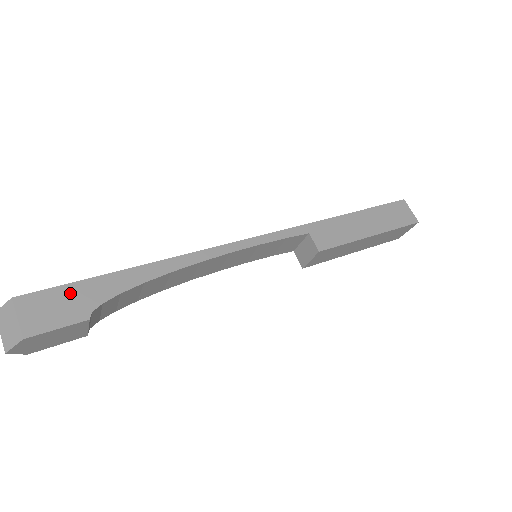
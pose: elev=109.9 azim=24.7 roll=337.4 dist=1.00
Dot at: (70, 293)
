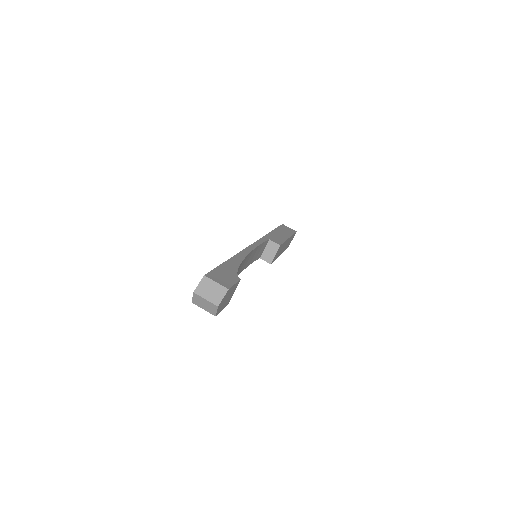
Dot at: (222, 271)
